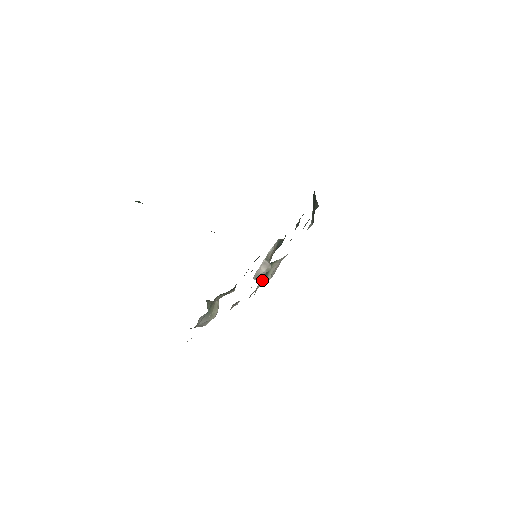
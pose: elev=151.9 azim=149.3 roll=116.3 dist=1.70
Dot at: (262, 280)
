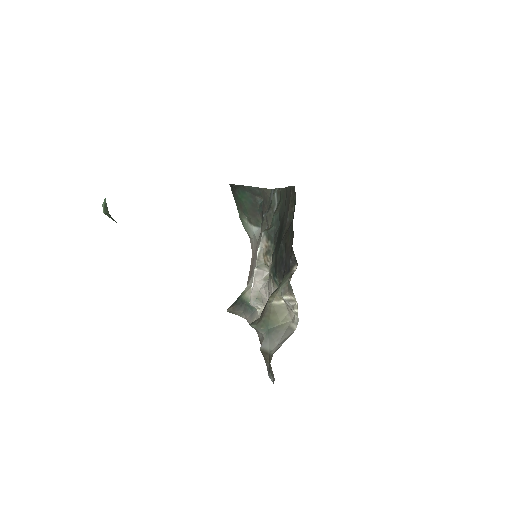
Dot at: (248, 315)
